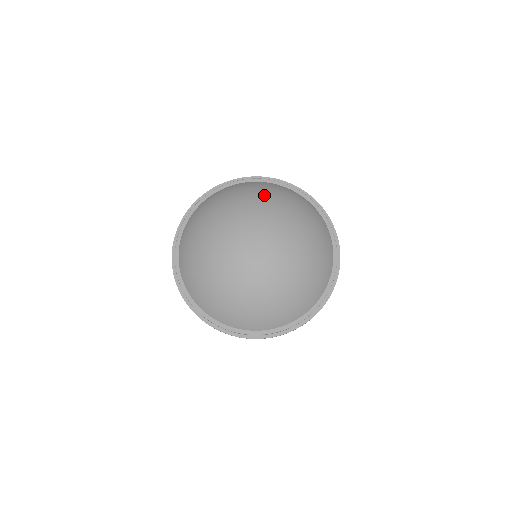
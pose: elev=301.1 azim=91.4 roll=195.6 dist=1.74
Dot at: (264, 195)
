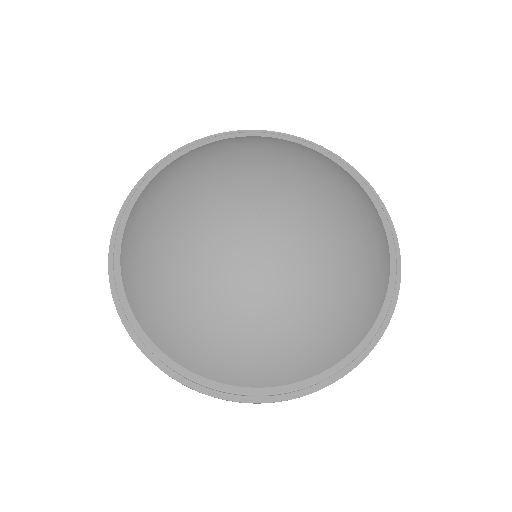
Dot at: (284, 149)
